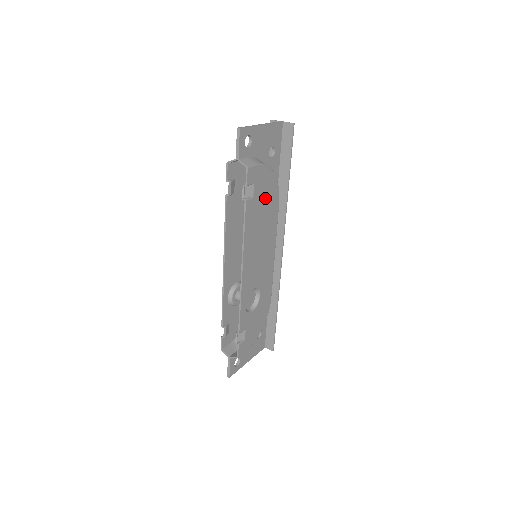
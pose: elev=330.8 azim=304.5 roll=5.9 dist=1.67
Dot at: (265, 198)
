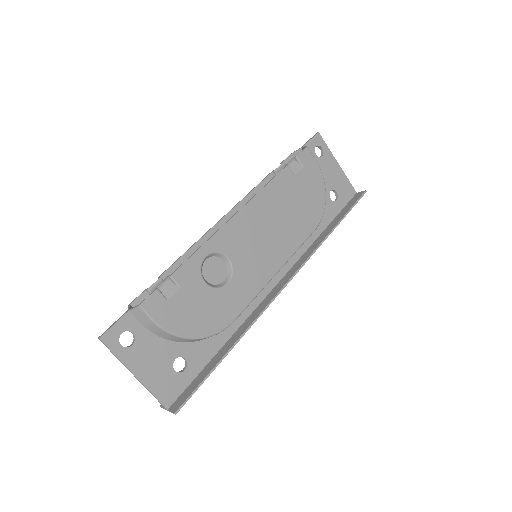
Dot at: (305, 198)
